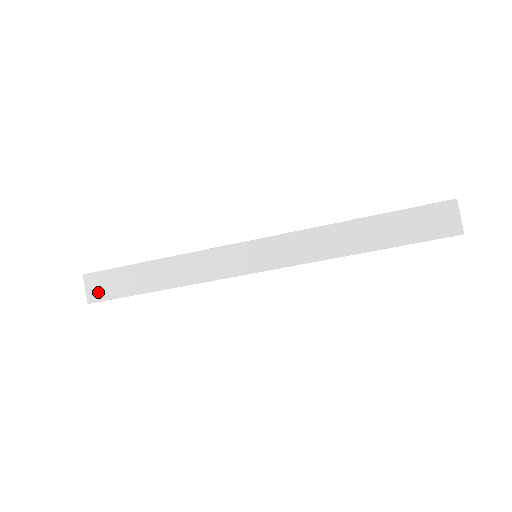
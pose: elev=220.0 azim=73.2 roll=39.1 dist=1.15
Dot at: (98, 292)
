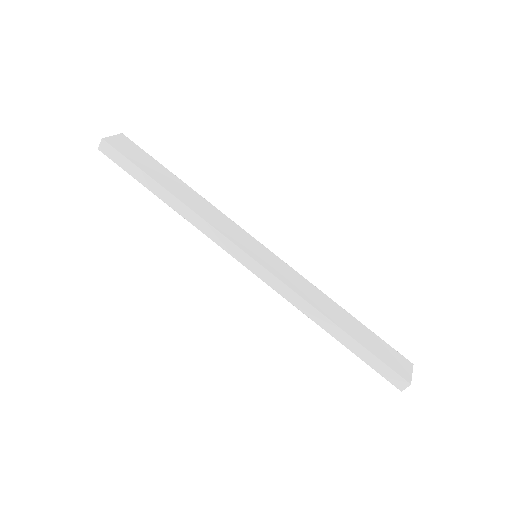
Dot at: (120, 145)
